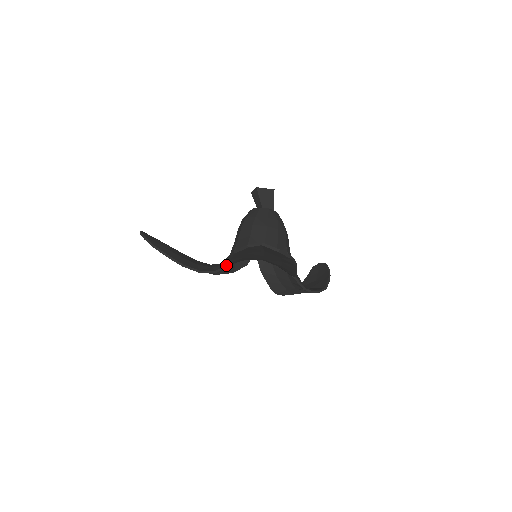
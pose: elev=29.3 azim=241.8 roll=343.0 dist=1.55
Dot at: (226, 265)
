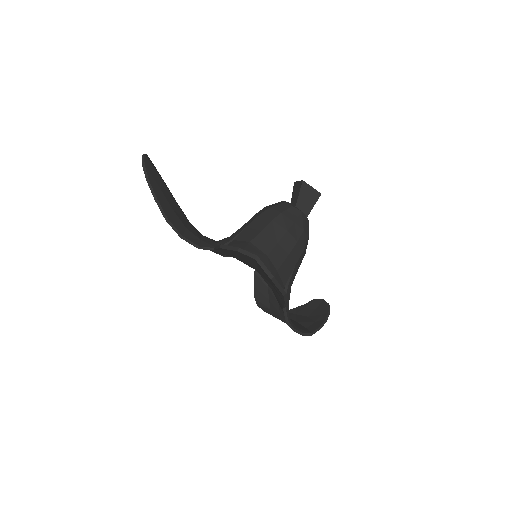
Dot at: occluded
